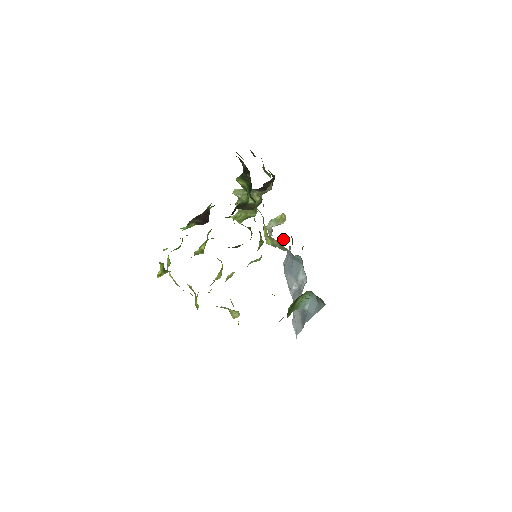
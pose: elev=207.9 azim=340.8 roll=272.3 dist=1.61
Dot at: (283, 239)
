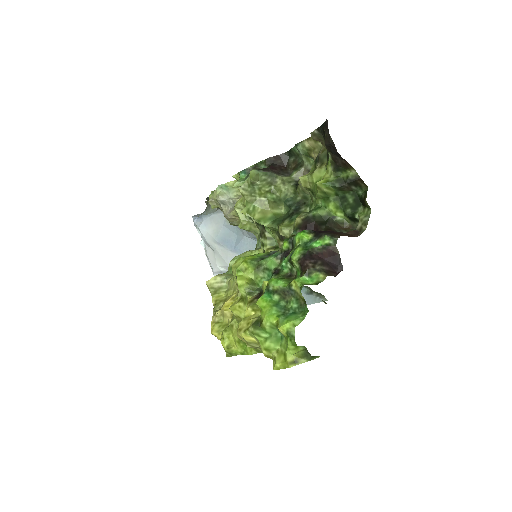
Dot at: occluded
